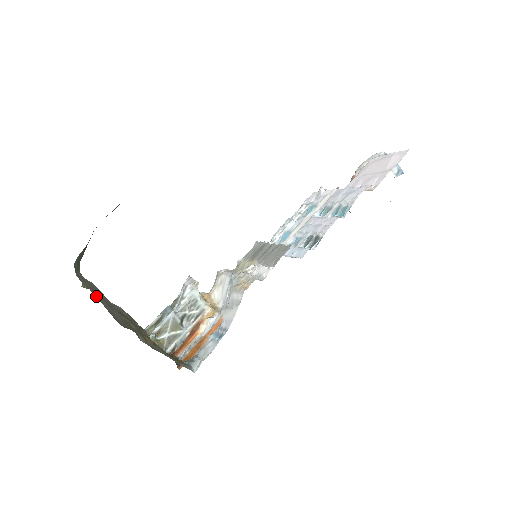
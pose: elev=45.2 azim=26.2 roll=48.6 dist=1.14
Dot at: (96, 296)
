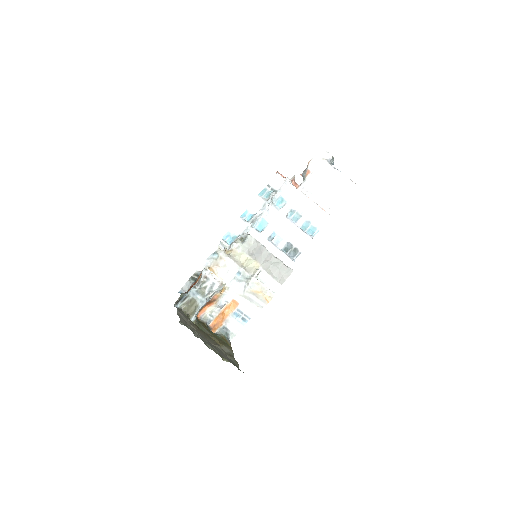
Dot at: occluded
